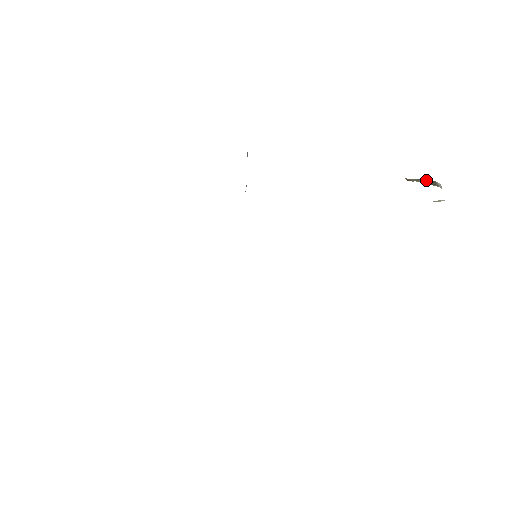
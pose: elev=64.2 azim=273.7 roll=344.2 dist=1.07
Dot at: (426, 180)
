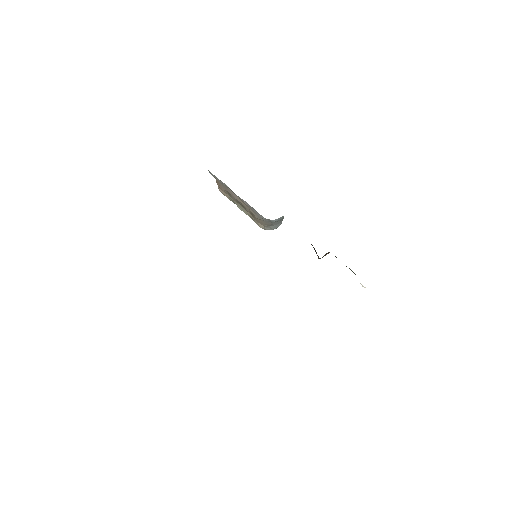
Dot at: occluded
